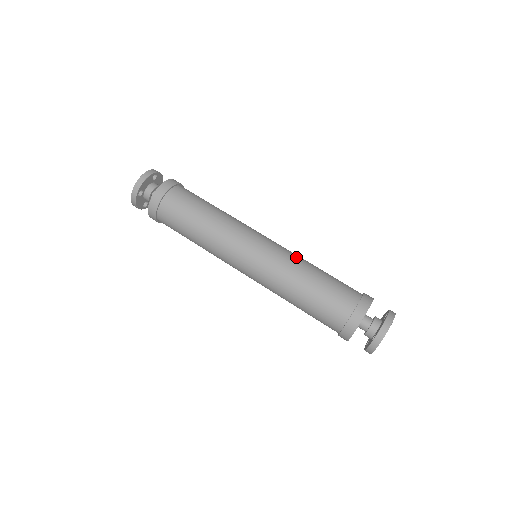
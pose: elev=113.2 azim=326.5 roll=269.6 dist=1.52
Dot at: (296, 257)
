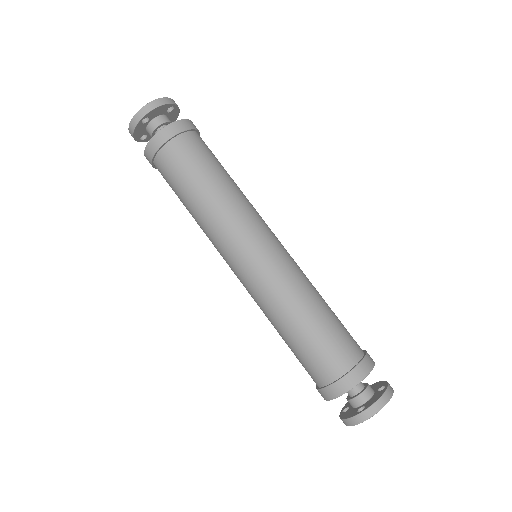
Dot at: (305, 277)
